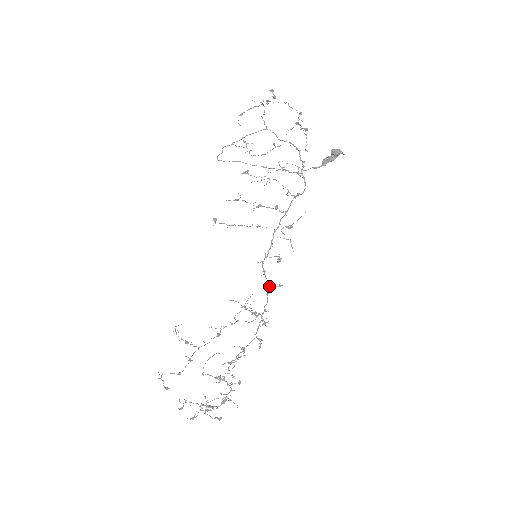
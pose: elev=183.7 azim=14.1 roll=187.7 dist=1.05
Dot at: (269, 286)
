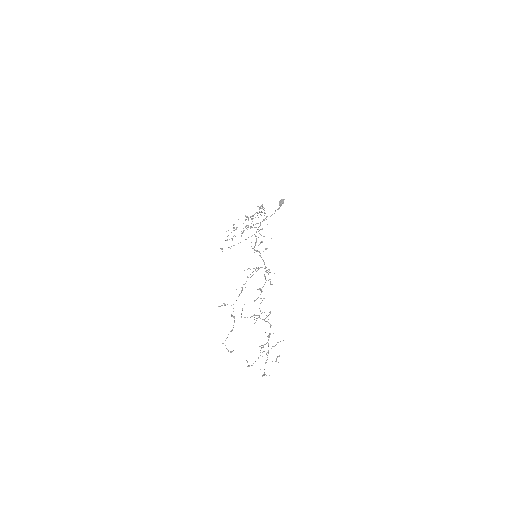
Dot at: occluded
